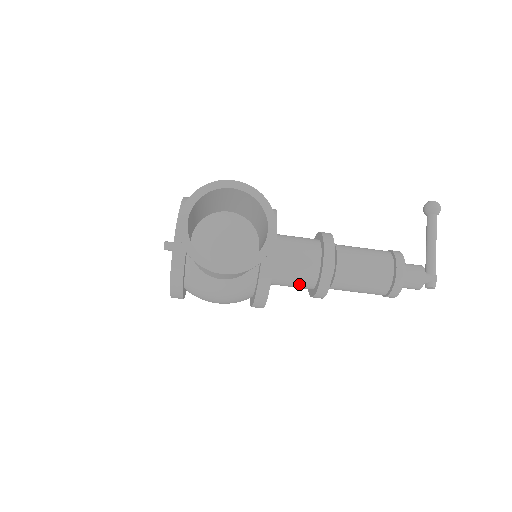
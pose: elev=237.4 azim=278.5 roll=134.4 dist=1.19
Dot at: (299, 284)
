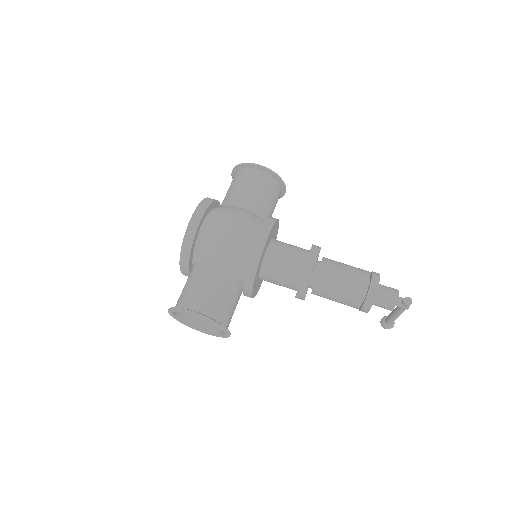
Dot at: (295, 252)
